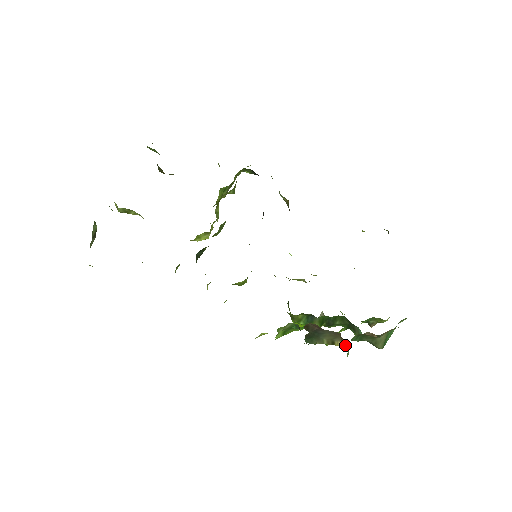
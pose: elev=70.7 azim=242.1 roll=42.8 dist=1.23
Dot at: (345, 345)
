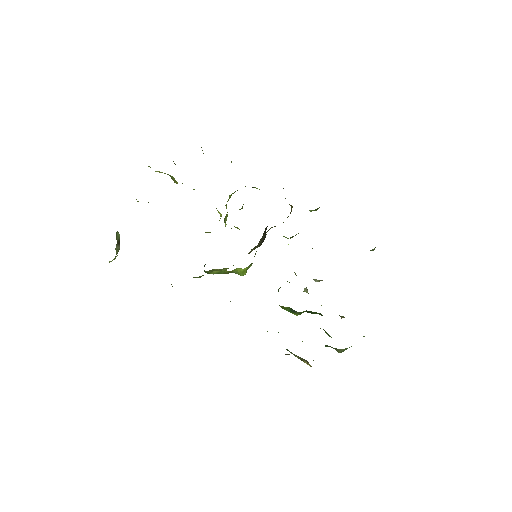
Dot at: (310, 366)
